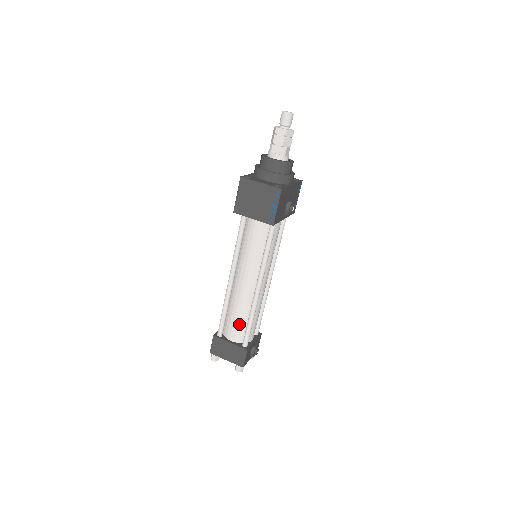
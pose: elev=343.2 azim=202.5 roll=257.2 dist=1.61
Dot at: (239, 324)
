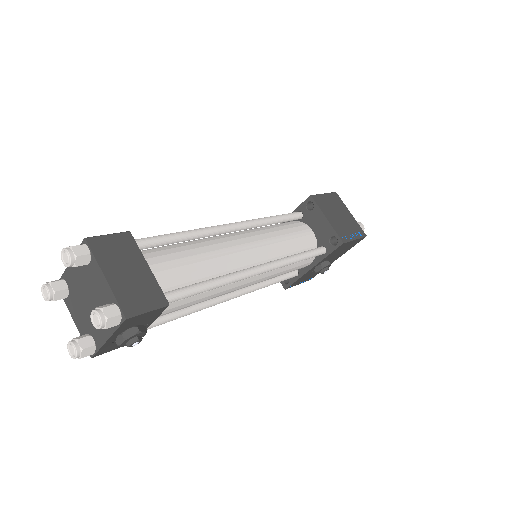
Dot at: (187, 269)
